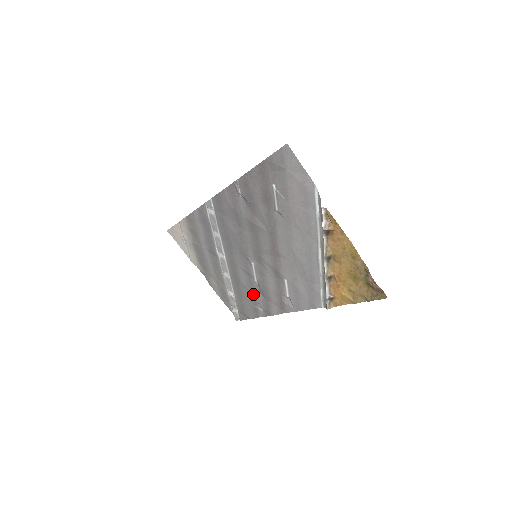
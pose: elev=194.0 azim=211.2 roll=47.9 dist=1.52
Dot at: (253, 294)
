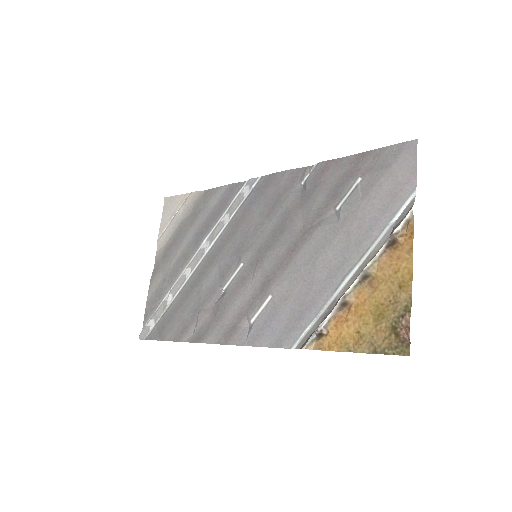
Dot at: (202, 306)
